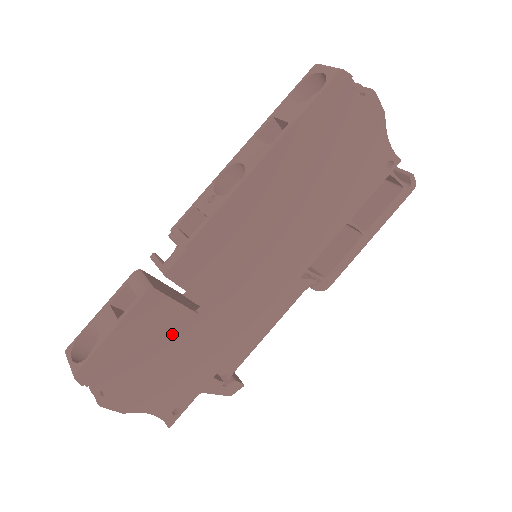
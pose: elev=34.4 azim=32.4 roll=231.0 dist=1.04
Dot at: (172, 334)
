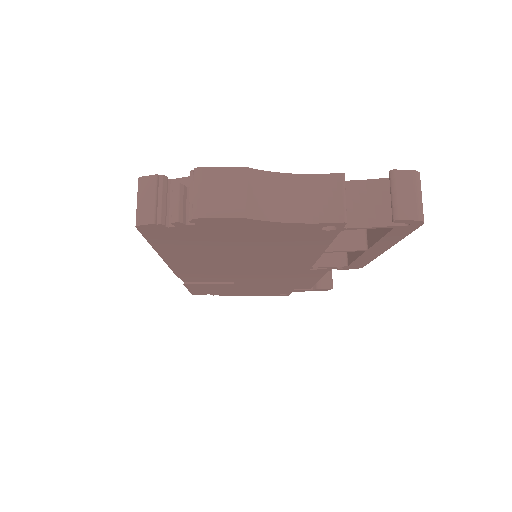
Dot at: (228, 287)
